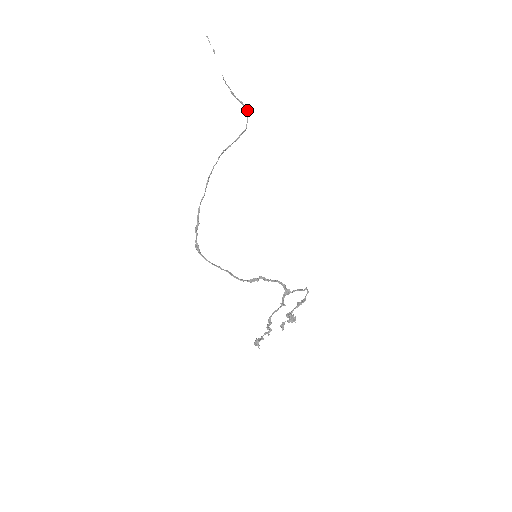
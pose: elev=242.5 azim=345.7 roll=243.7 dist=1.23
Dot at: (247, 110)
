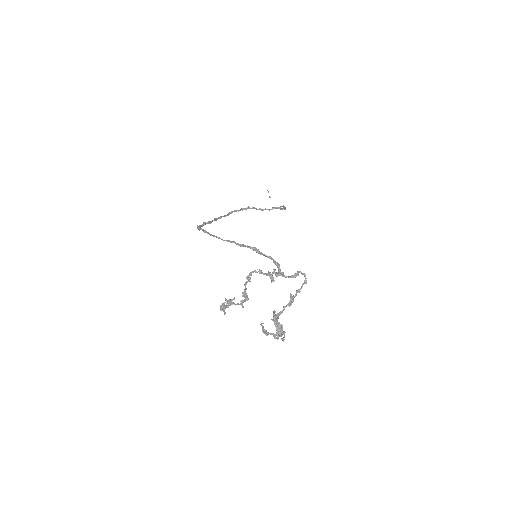
Dot at: occluded
